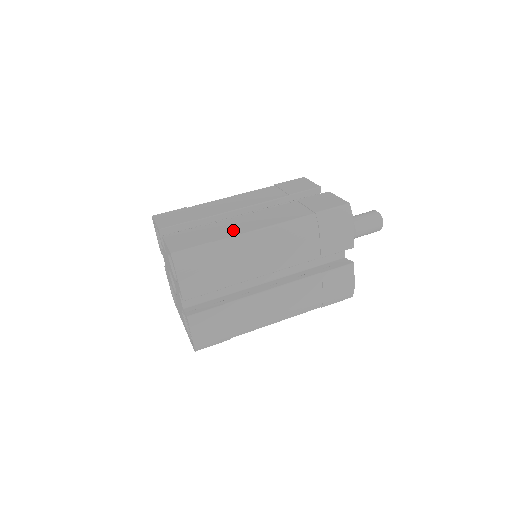
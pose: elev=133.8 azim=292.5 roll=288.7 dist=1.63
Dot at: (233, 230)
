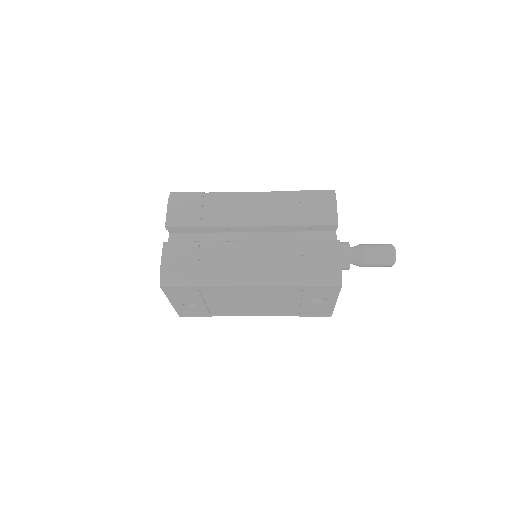
Dot at: occluded
